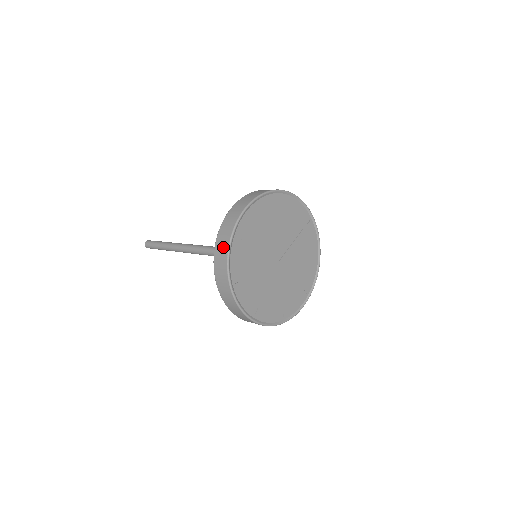
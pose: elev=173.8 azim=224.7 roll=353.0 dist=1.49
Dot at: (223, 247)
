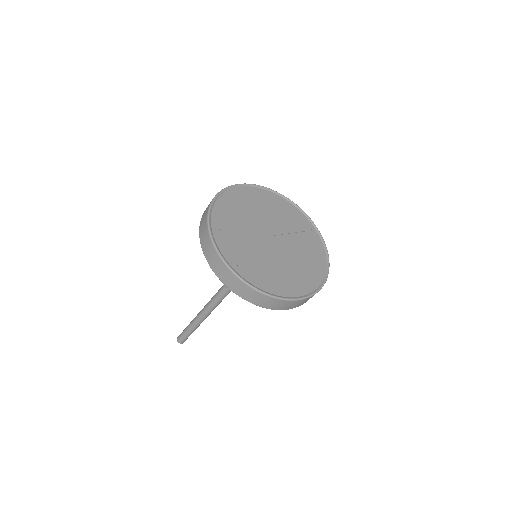
Dot at: occluded
